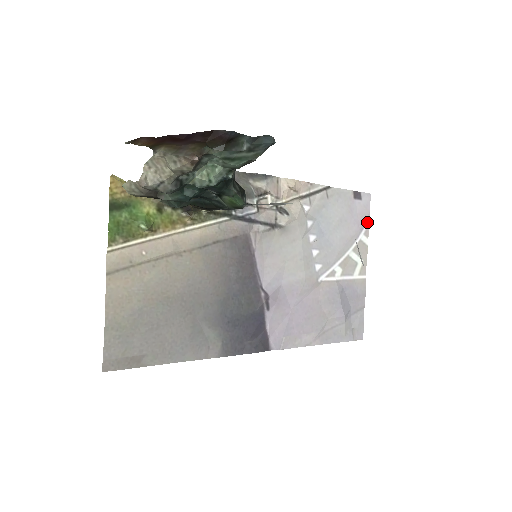
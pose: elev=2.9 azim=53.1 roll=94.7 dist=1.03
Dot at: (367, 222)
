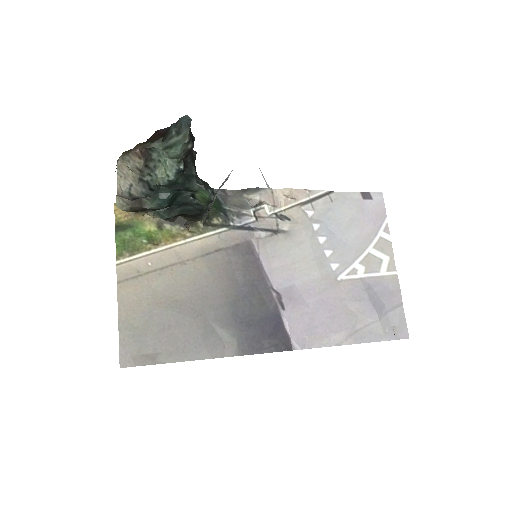
Dot at: (385, 219)
